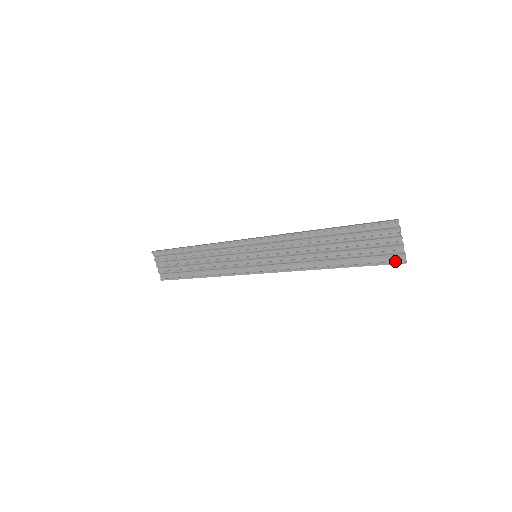
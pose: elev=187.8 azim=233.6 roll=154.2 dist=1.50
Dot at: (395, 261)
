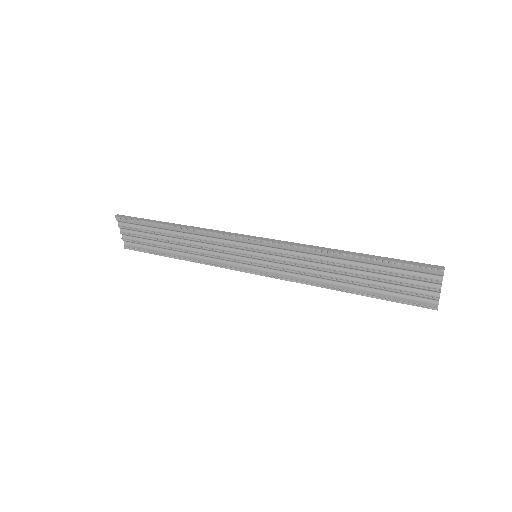
Dot at: (426, 305)
